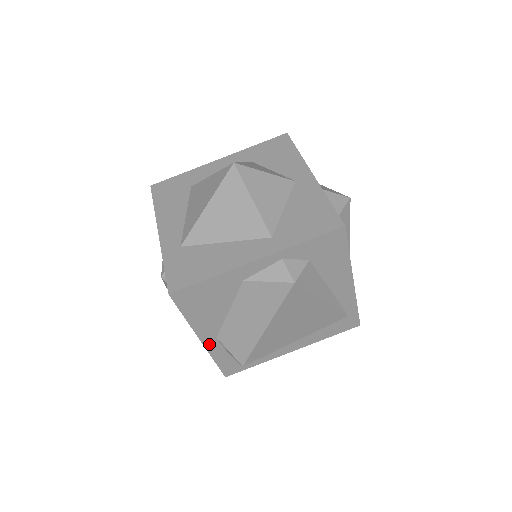
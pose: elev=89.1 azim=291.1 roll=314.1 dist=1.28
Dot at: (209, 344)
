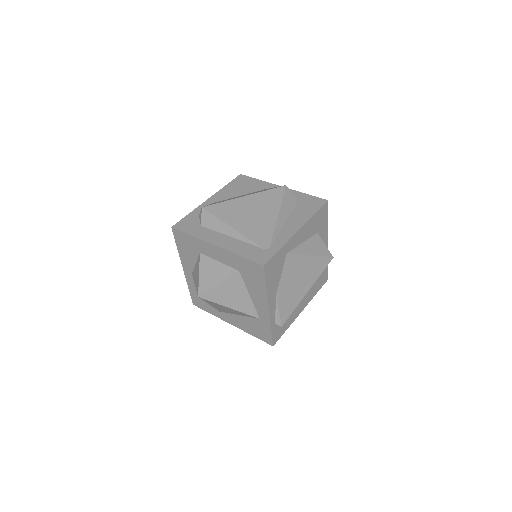
Dot at: (207, 203)
